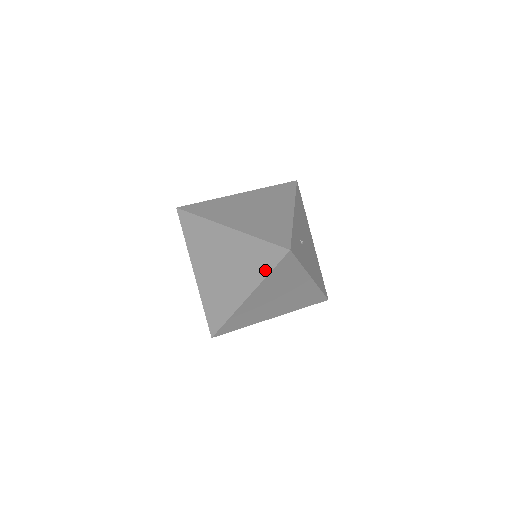
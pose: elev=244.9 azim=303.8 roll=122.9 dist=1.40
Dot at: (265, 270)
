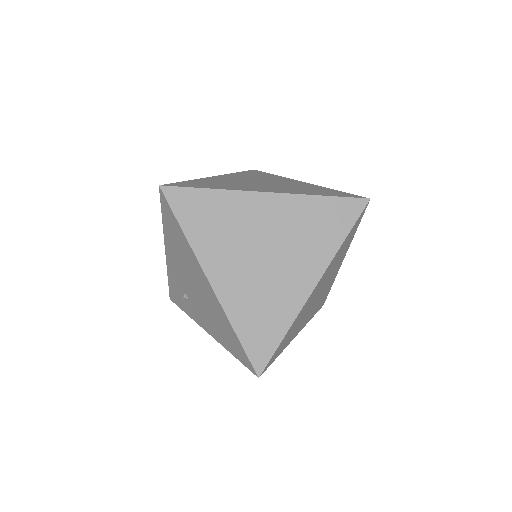
Dot at: (338, 236)
